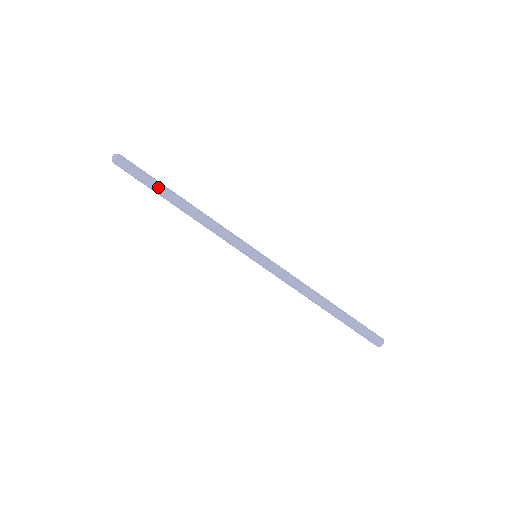
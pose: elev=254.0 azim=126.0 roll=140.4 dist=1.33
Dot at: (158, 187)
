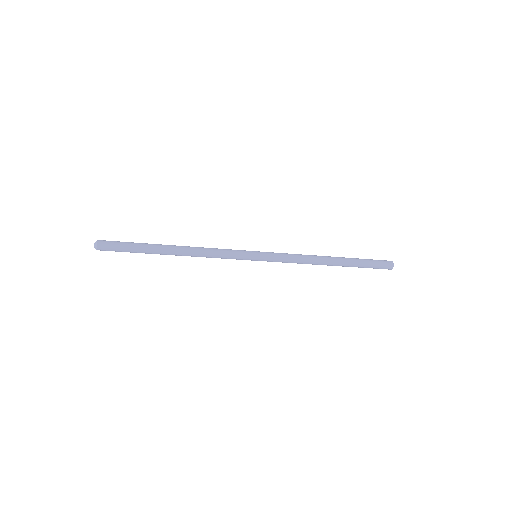
Dot at: (146, 248)
